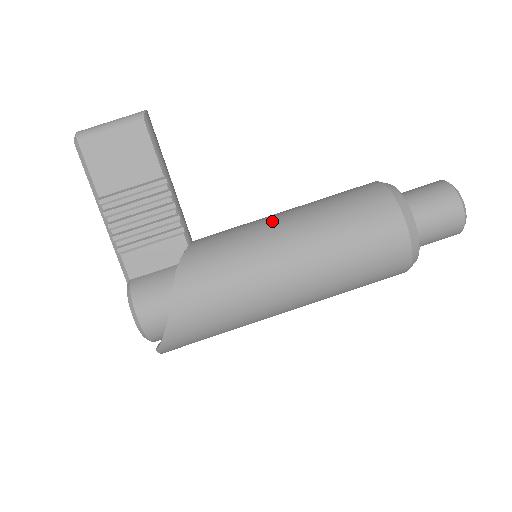
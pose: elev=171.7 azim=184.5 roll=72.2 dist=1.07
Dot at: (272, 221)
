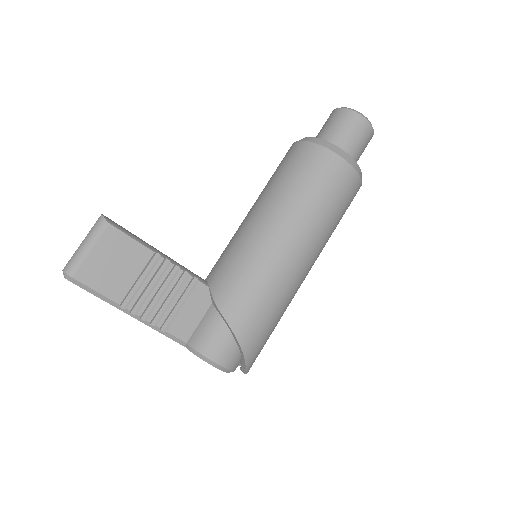
Dot at: (253, 224)
